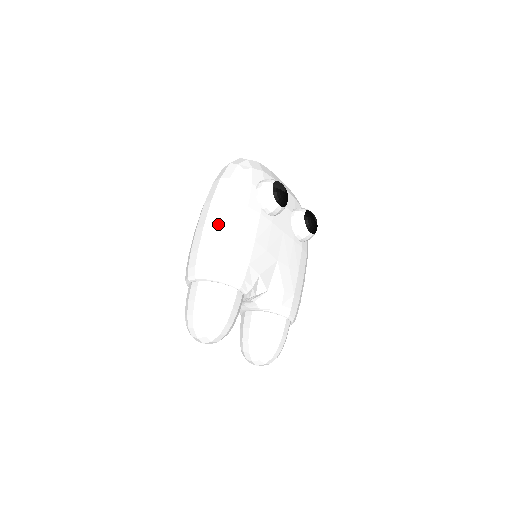
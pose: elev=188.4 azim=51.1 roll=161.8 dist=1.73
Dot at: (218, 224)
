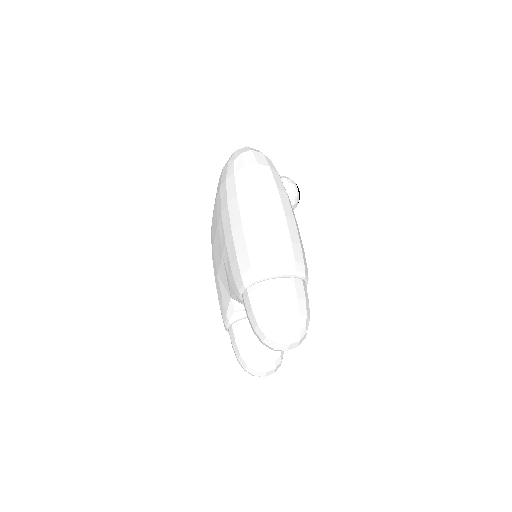
Dot at: (287, 215)
